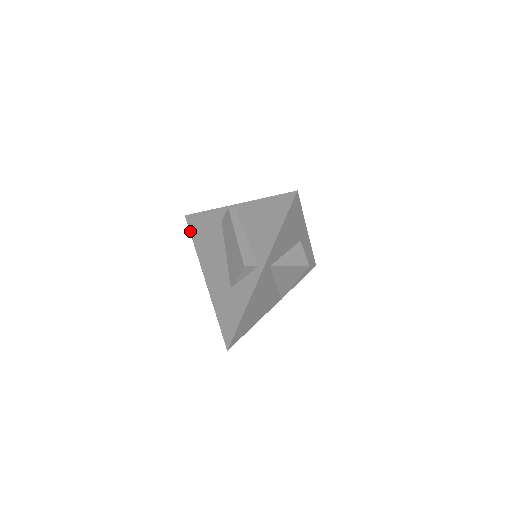
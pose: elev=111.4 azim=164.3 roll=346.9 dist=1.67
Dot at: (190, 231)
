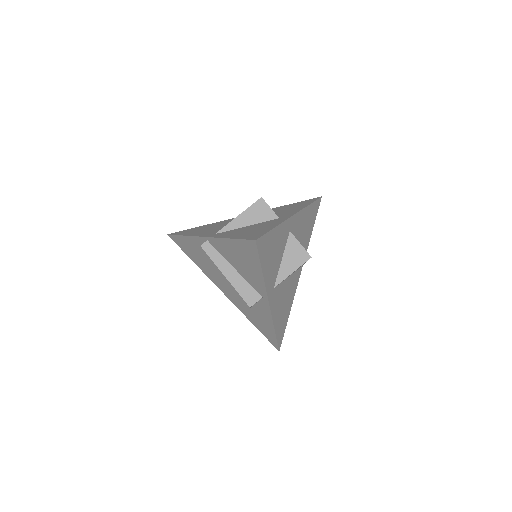
Dot at: (182, 250)
